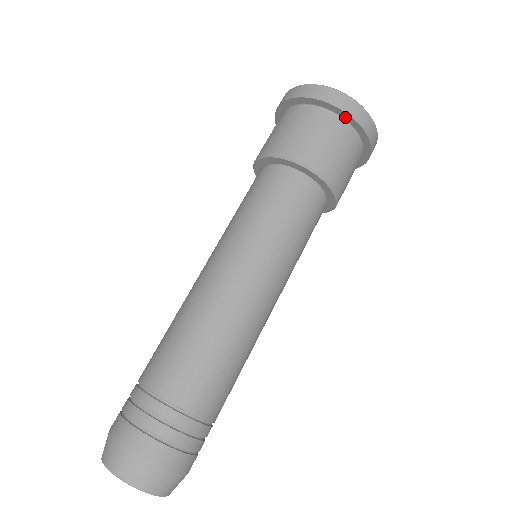
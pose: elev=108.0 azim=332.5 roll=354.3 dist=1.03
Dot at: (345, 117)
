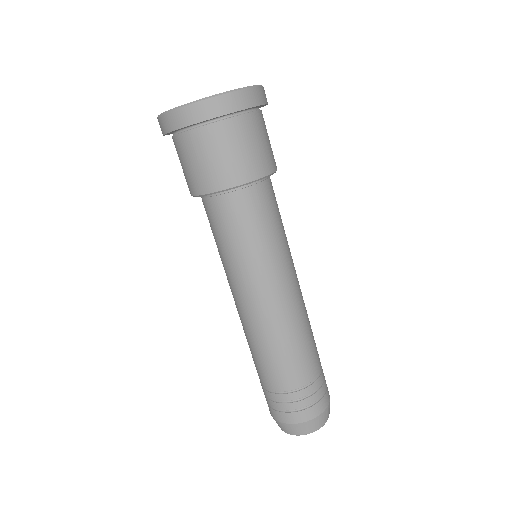
Dot at: (197, 124)
